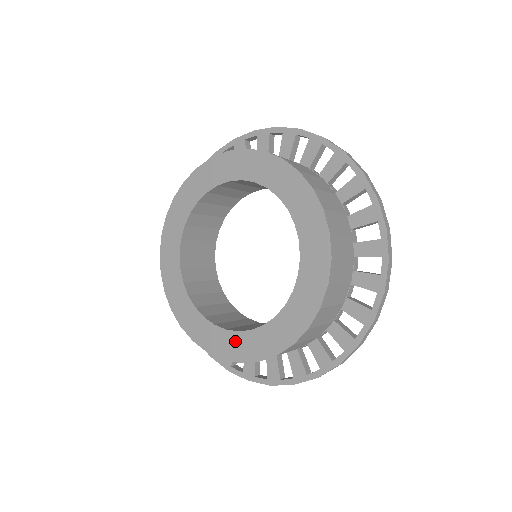
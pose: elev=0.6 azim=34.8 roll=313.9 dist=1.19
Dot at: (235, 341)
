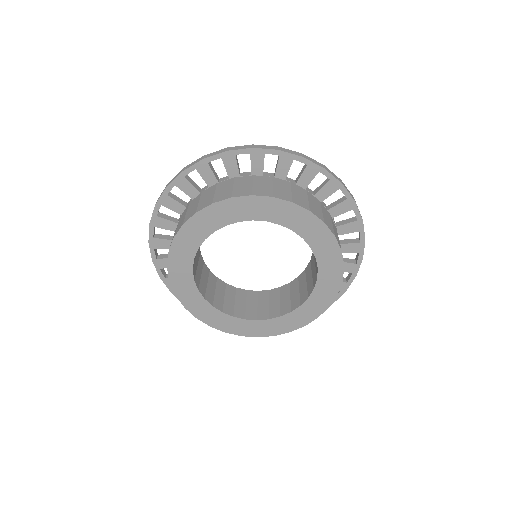
Dot at: (240, 324)
